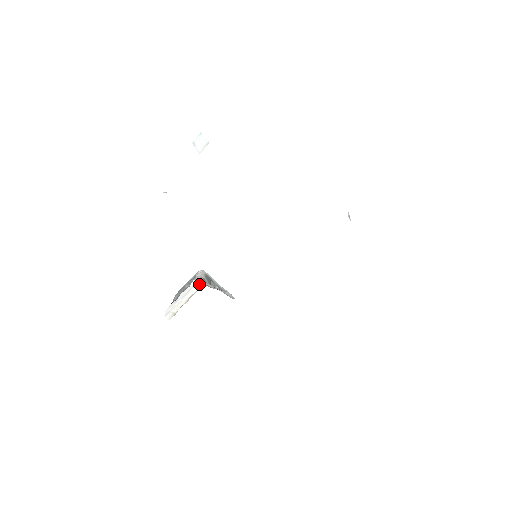
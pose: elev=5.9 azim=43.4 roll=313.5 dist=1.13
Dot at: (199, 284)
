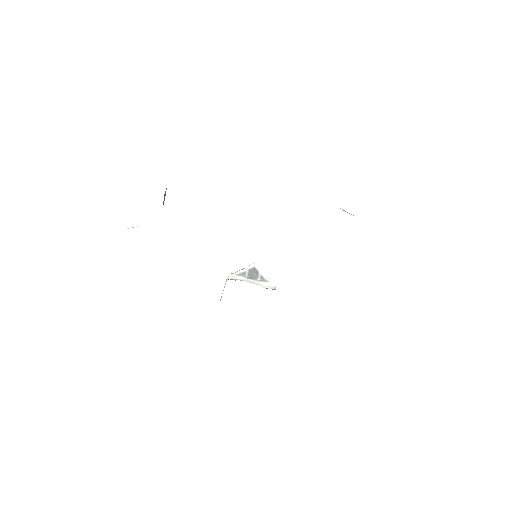
Dot at: (227, 278)
